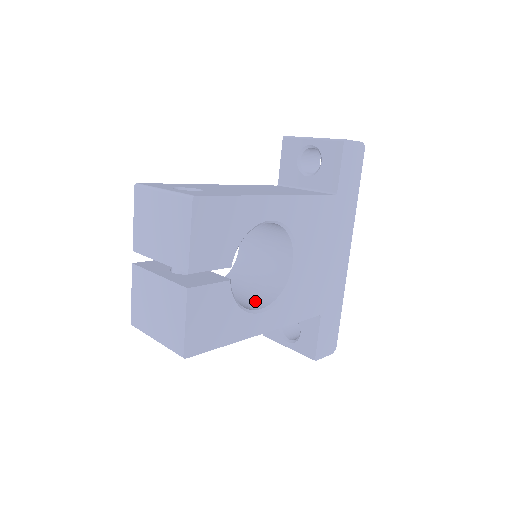
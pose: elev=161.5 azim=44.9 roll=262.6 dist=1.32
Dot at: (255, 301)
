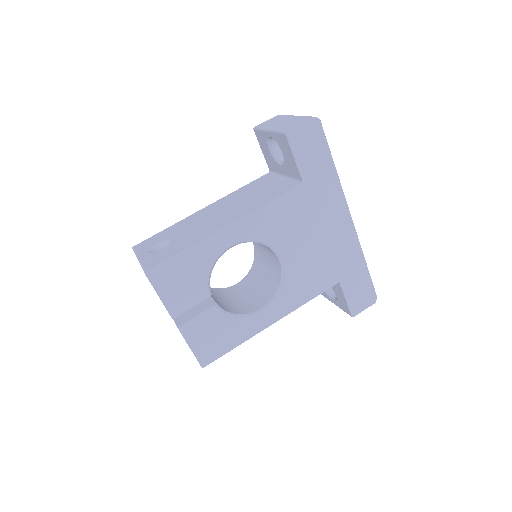
Dot at: (262, 297)
